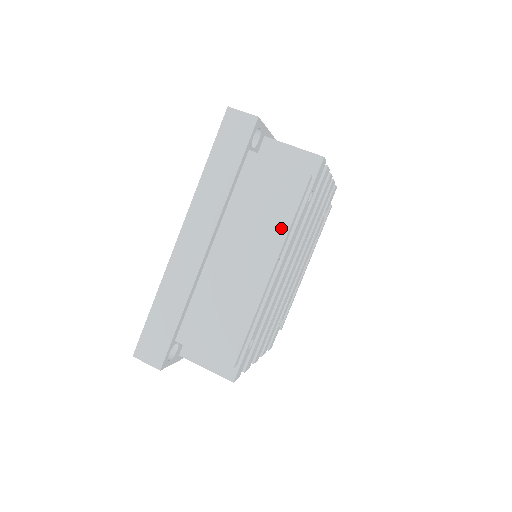
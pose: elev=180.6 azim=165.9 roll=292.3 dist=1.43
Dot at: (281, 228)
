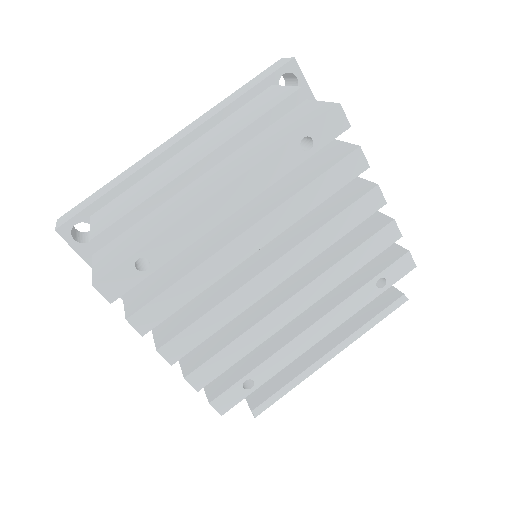
Dot at: (239, 129)
